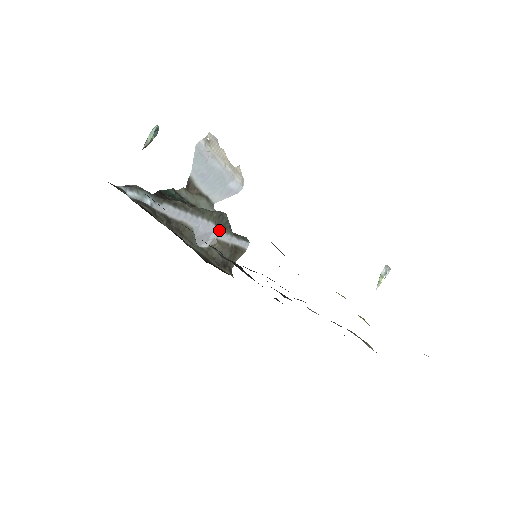
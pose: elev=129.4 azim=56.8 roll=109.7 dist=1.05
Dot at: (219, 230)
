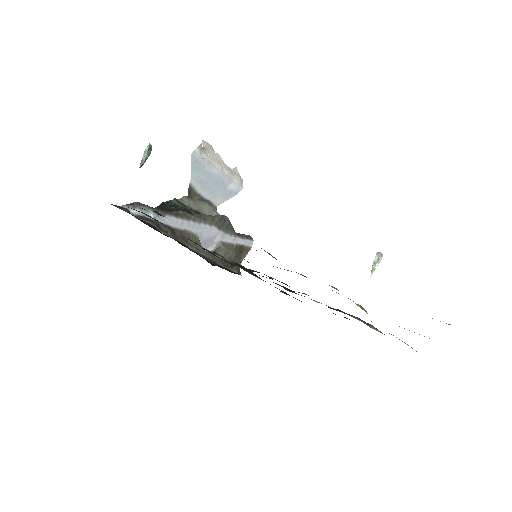
Dot at: (222, 233)
